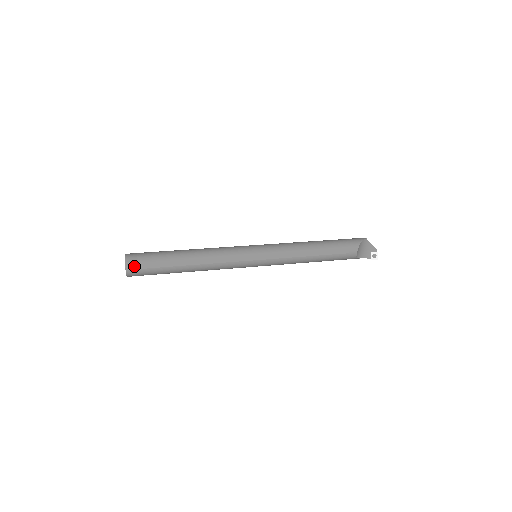
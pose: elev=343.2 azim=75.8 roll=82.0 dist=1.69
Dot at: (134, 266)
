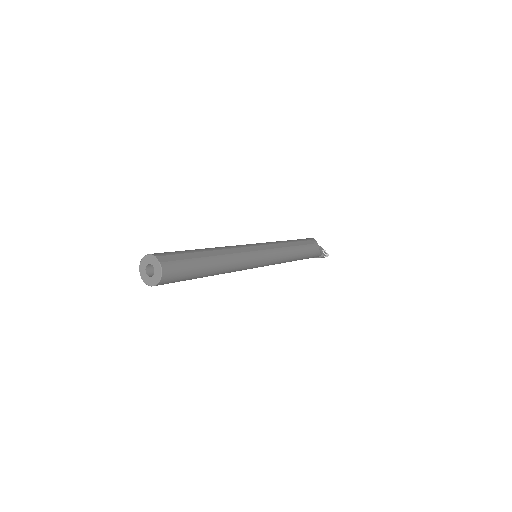
Dot at: (166, 258)
